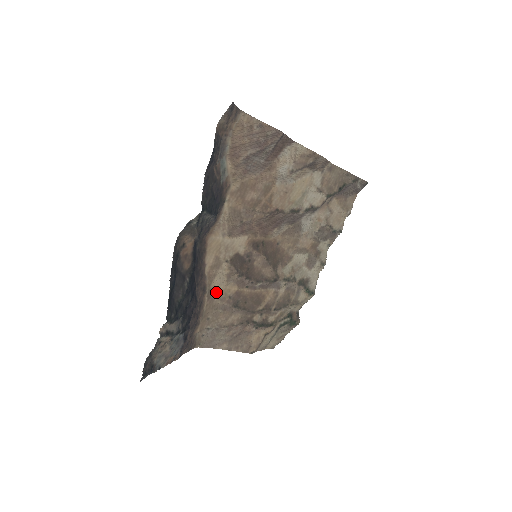
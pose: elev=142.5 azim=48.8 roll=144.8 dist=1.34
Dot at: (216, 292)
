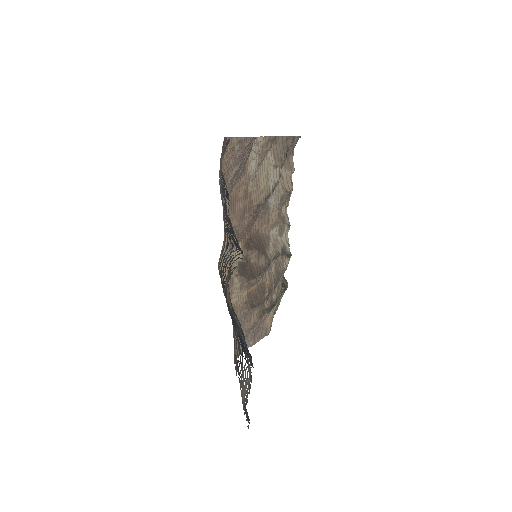
Dot at: (236, 306)
